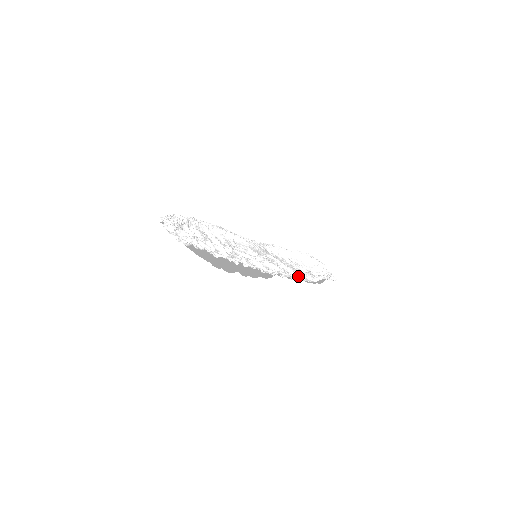
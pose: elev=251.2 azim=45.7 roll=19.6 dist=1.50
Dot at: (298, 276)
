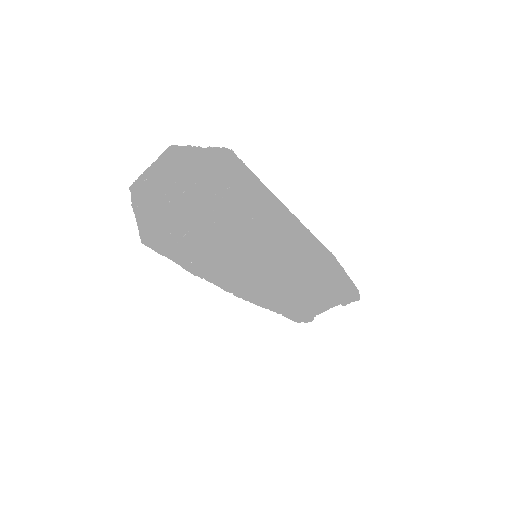
Dot at: (310, 248)
